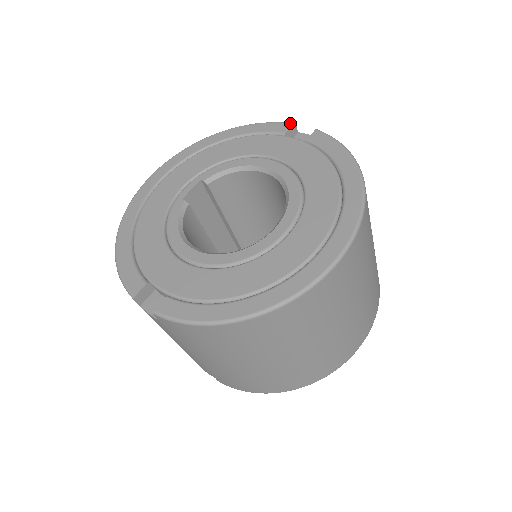
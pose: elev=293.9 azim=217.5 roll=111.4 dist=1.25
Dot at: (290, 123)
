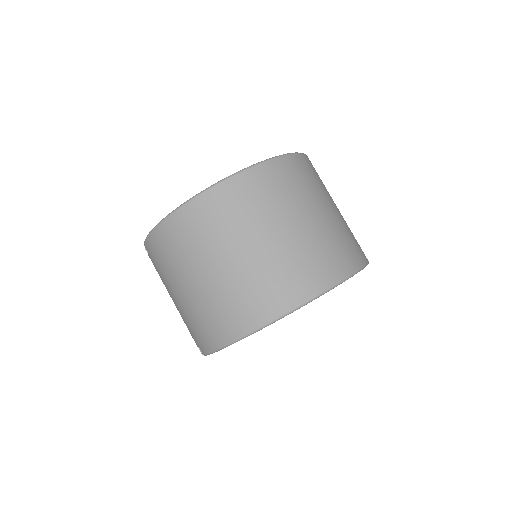
Dot at: occluded
